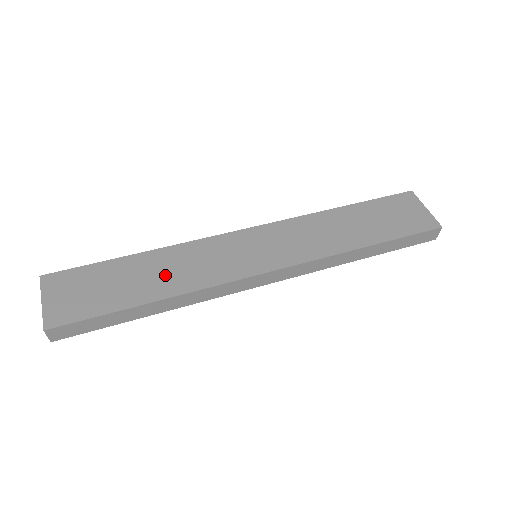
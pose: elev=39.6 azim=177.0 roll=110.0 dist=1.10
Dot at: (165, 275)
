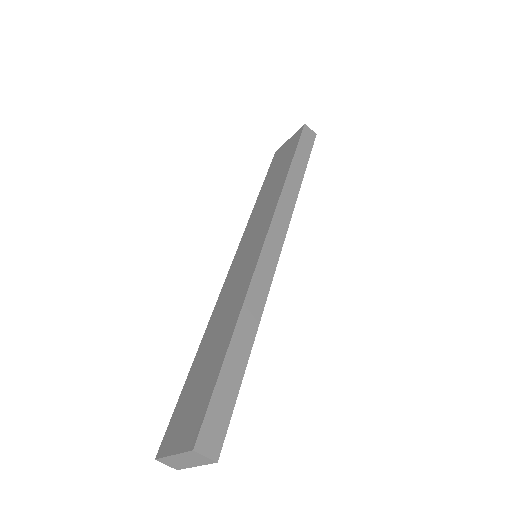
Dot at: (222, 326)
